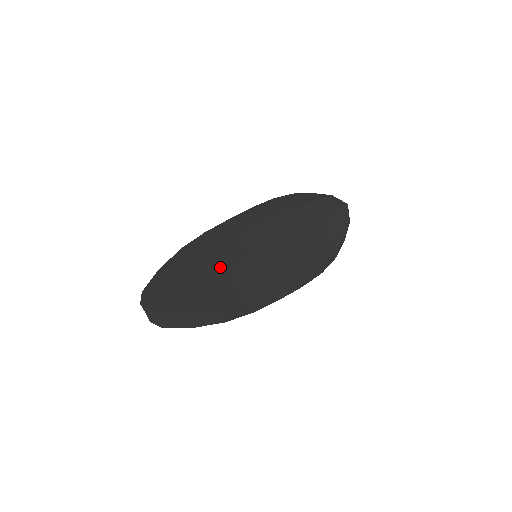
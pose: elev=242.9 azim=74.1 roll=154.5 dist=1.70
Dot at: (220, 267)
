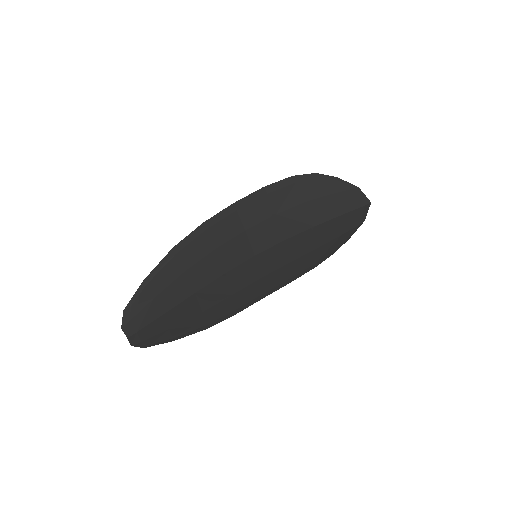
Dot at: (215, 271)
